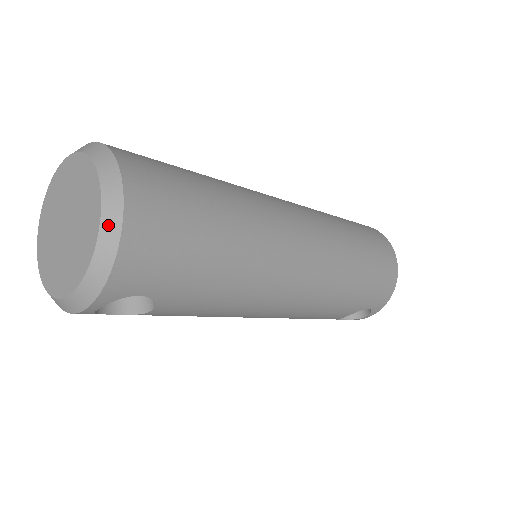
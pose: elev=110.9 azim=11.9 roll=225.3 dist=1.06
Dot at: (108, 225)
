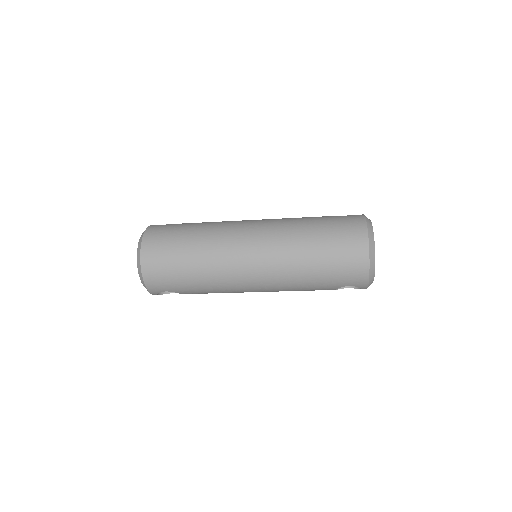
Dot at: (139, 270)
